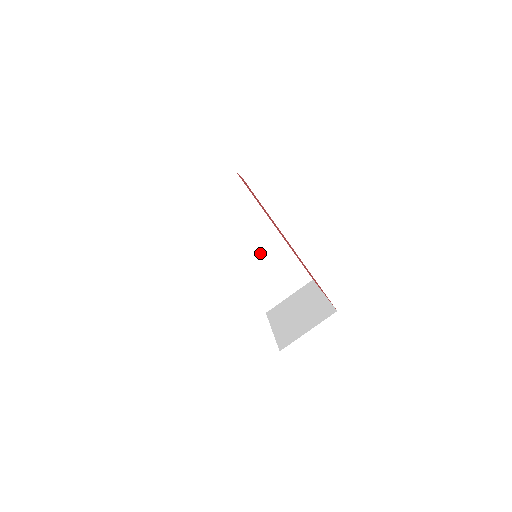
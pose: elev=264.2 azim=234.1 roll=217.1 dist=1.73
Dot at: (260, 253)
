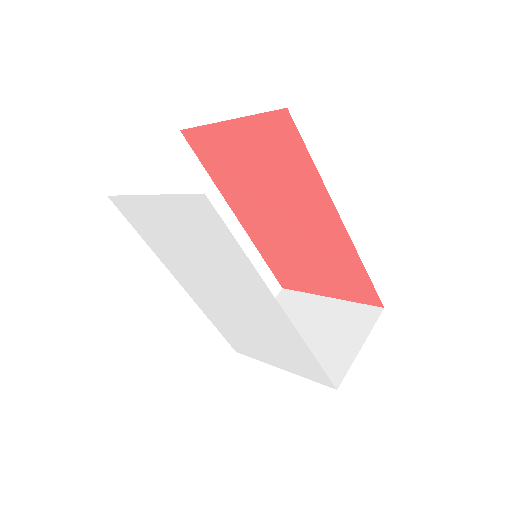
Dot at: occluded
